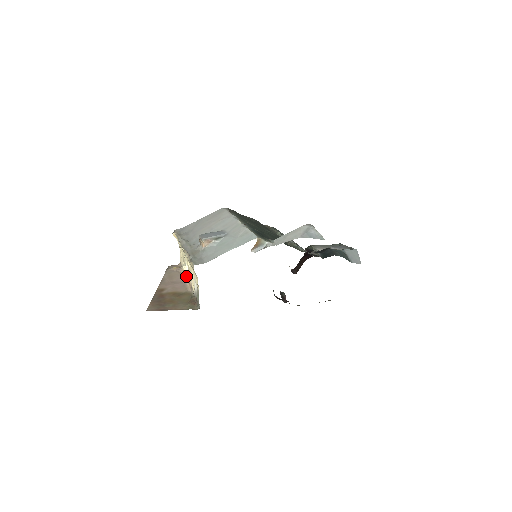
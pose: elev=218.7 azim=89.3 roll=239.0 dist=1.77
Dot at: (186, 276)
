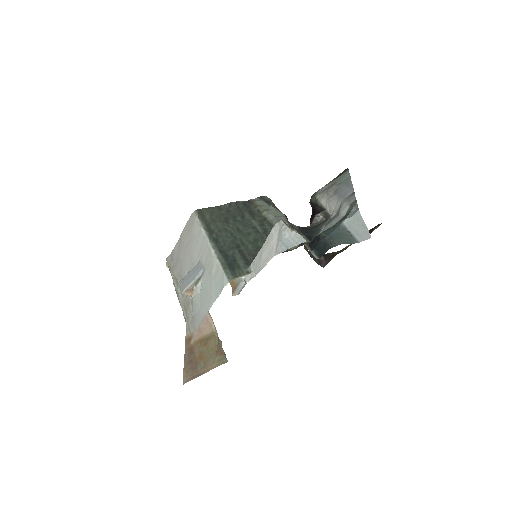
Dot at: occluded
